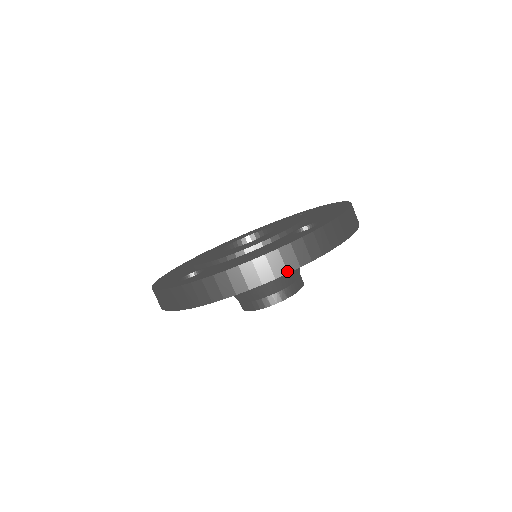
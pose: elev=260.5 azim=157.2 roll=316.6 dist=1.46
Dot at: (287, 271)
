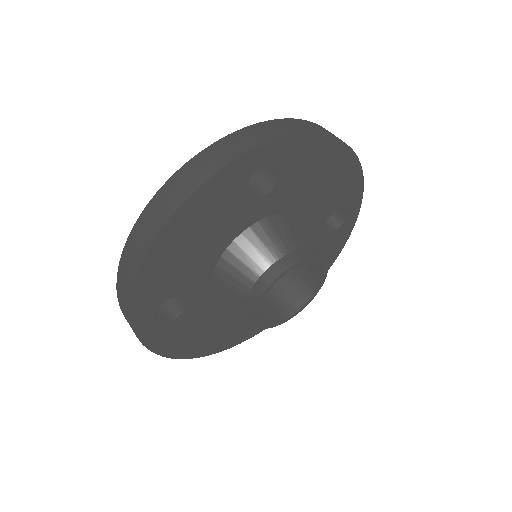
Dot at: (186, 196)
